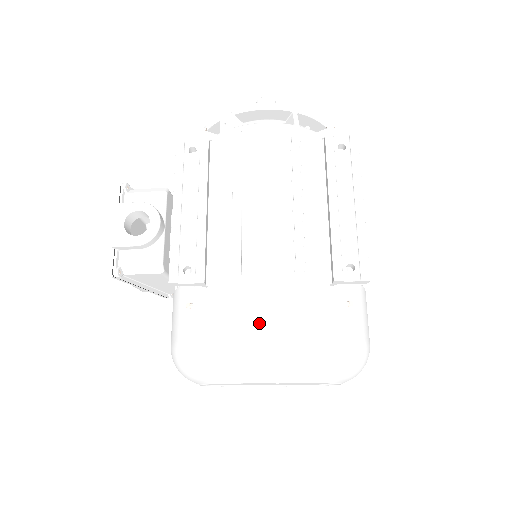
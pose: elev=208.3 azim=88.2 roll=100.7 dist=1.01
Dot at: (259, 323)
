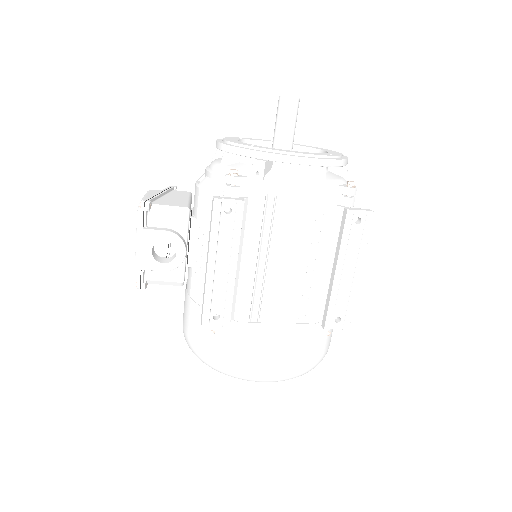
Dot at: (266, 355)
